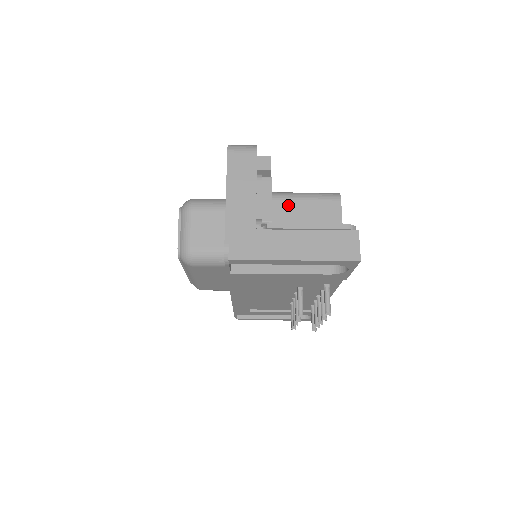
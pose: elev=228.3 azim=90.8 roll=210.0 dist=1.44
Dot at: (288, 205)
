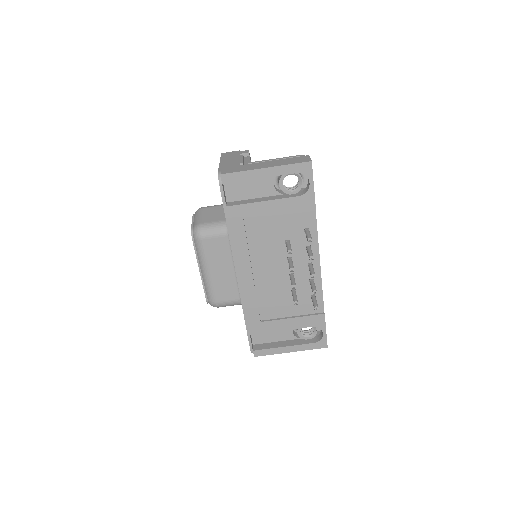
Dot at: occluded
